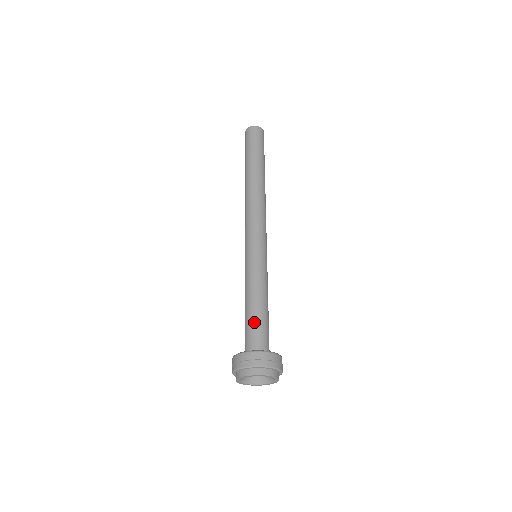
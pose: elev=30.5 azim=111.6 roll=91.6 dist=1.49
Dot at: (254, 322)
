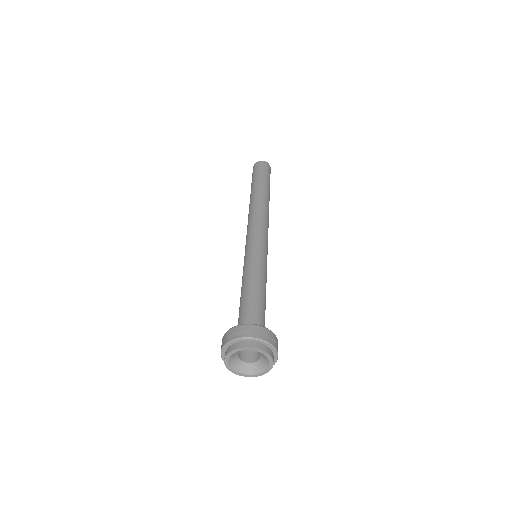
Dot at: (255, 305)
